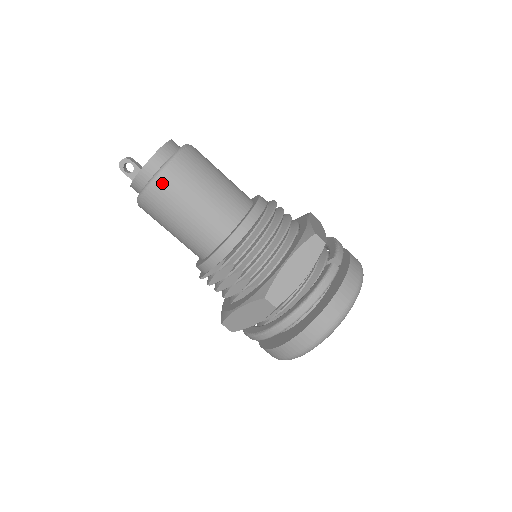
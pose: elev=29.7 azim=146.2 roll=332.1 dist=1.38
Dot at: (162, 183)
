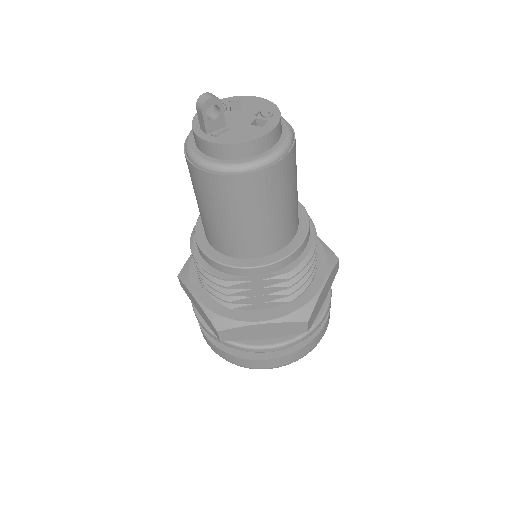
Dot at: (277, 169)
